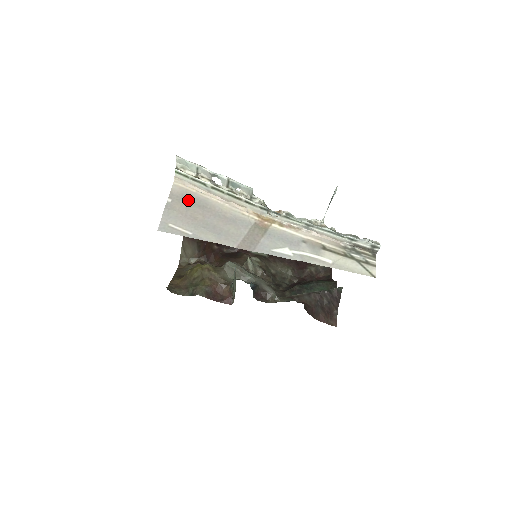
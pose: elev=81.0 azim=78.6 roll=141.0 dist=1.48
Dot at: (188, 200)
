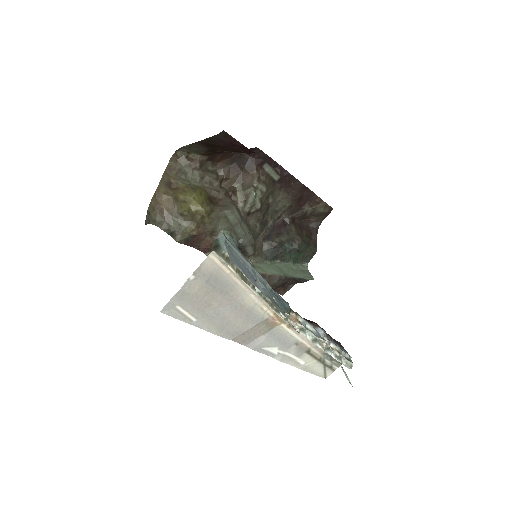
Dot at: (214, 282)
